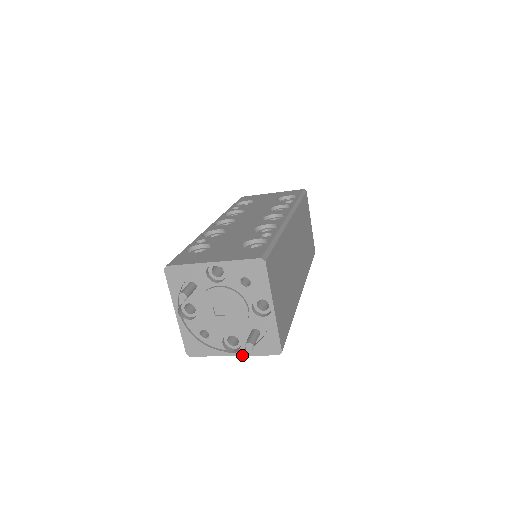
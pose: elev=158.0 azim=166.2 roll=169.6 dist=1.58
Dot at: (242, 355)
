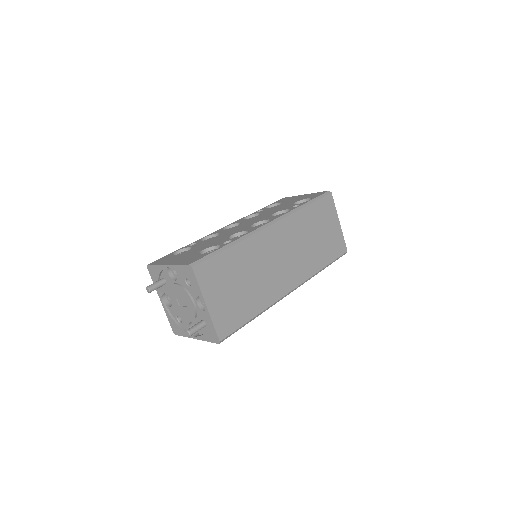
Dot at: (200, 339)
